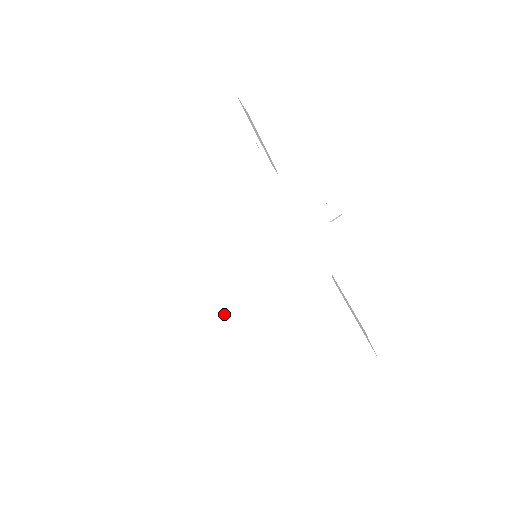
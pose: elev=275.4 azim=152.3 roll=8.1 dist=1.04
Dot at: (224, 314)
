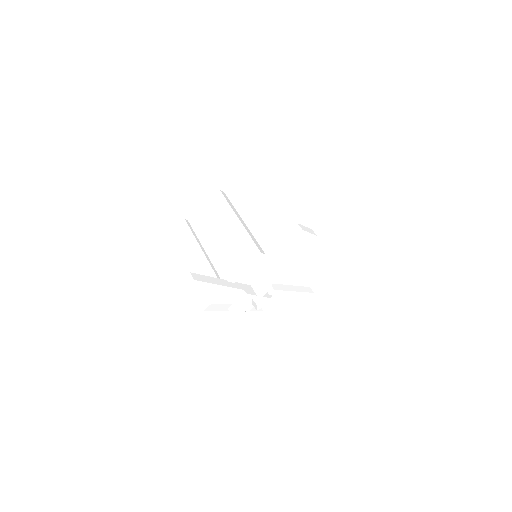
Dot at: occluded
